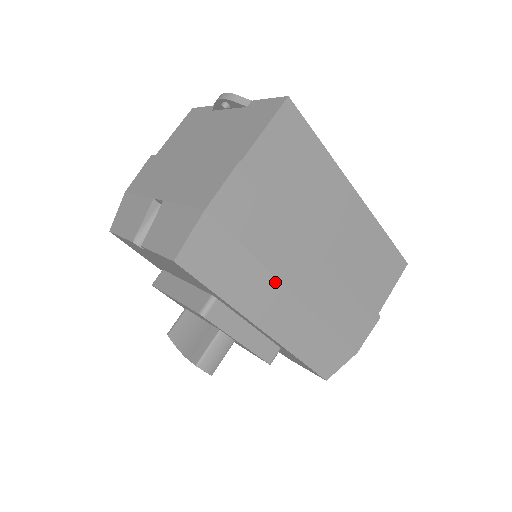
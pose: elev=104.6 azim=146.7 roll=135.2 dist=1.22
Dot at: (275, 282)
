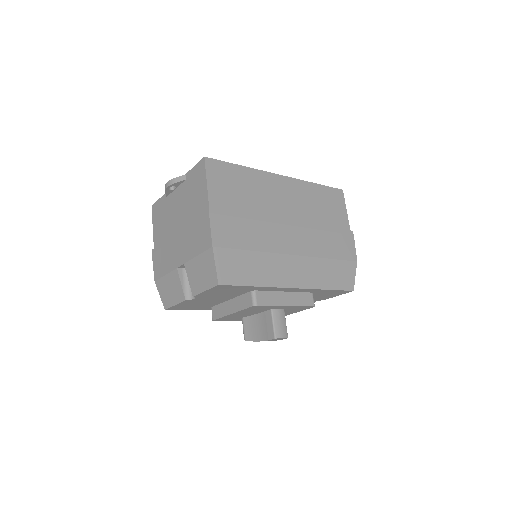
Dot at: (278, 256)
